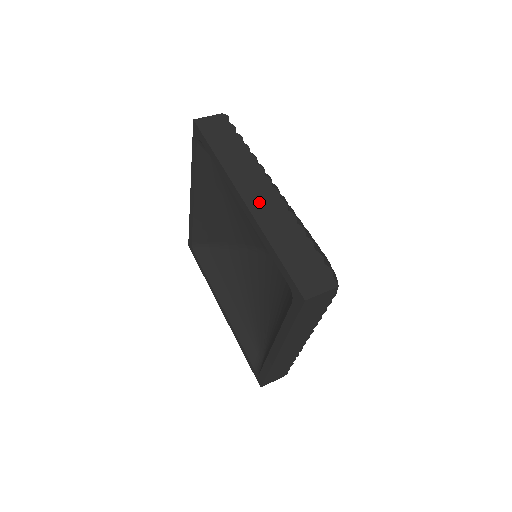
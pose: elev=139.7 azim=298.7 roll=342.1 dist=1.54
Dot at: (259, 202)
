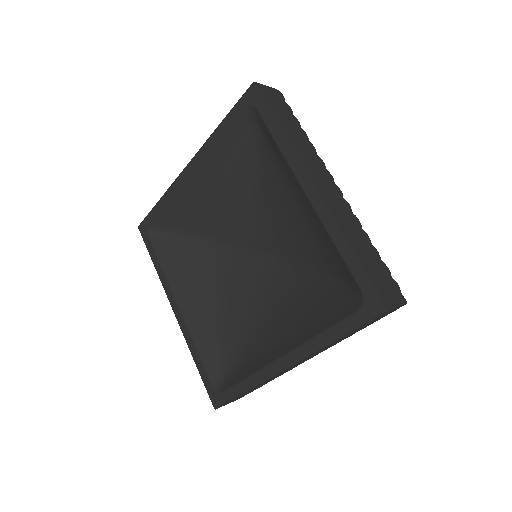
Dot at: (329, 194)
